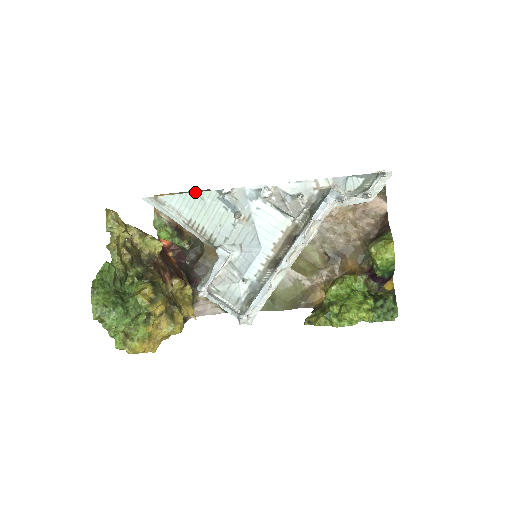
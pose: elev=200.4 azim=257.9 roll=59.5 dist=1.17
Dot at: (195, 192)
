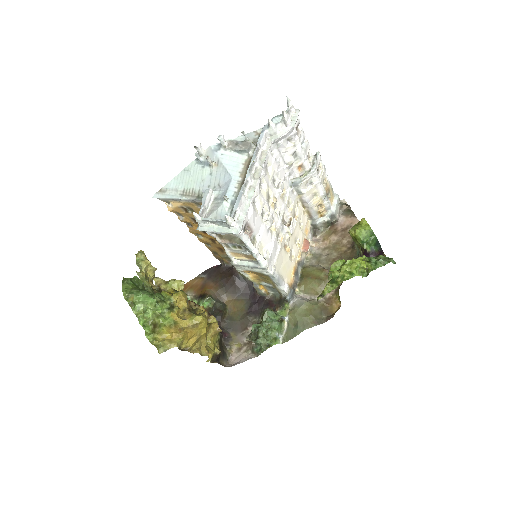
Dot at: (183, 170)
